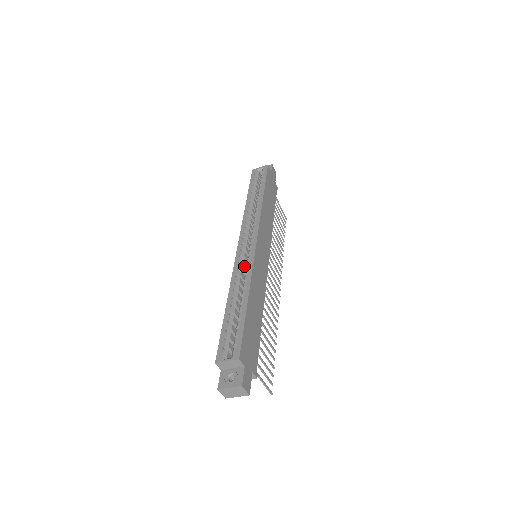
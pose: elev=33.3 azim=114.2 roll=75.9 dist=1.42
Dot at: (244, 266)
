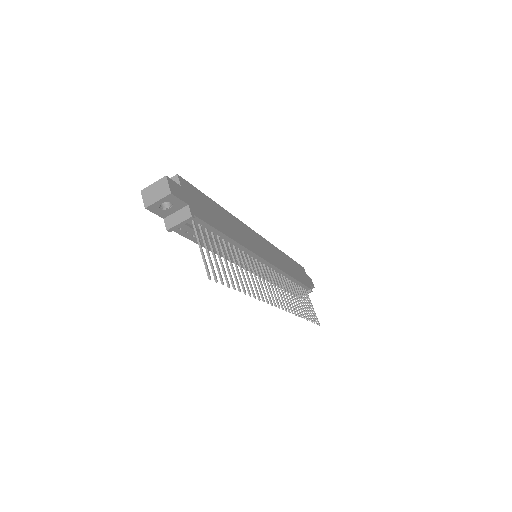
Dot at: occluded
